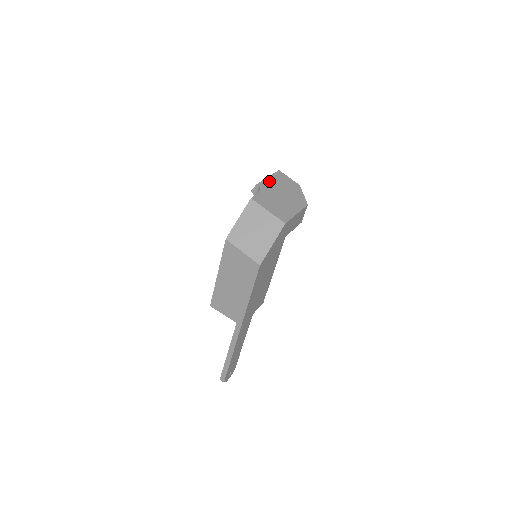
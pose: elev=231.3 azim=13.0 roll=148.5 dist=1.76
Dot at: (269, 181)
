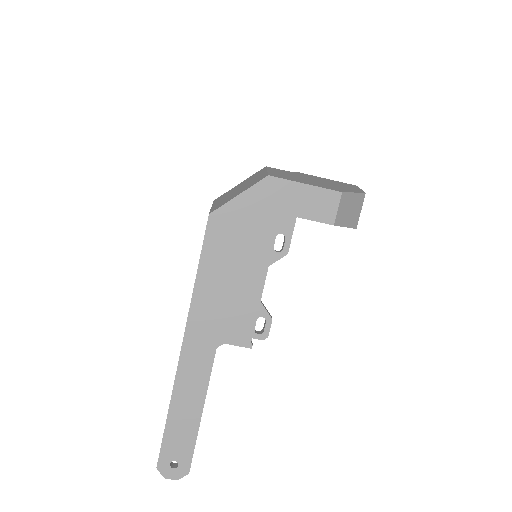
Dot at: (321, 178)
